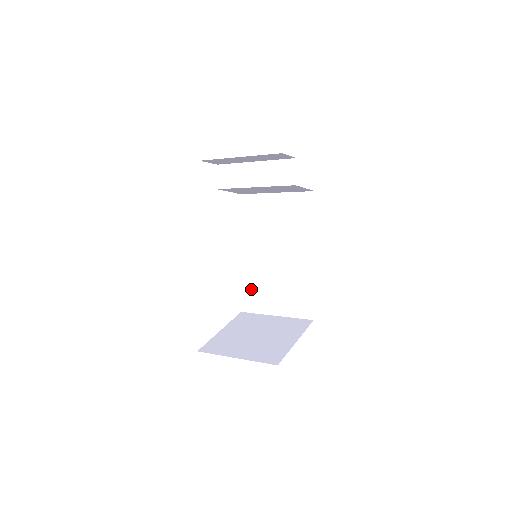
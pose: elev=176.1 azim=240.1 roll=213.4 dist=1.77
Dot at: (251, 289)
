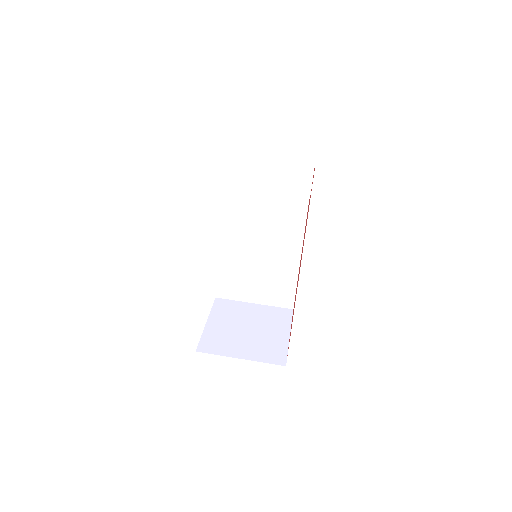
Dot at: (229, 277)
